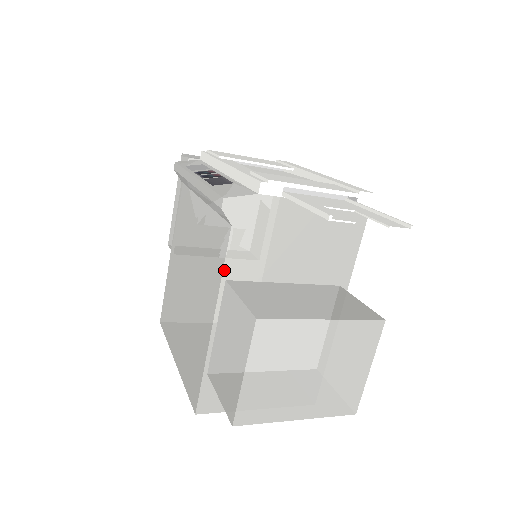
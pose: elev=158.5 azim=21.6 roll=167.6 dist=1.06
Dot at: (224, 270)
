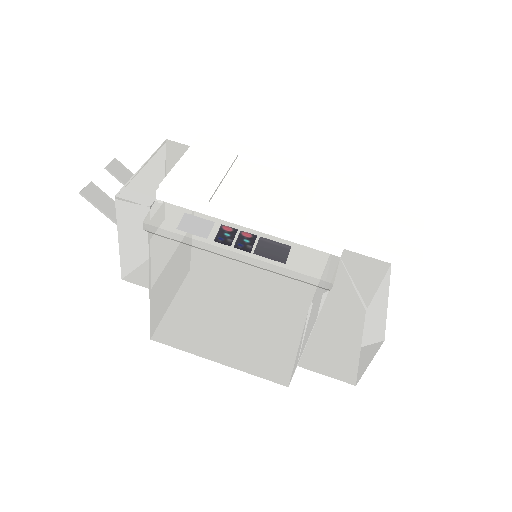
Dot at: (318, 315)
